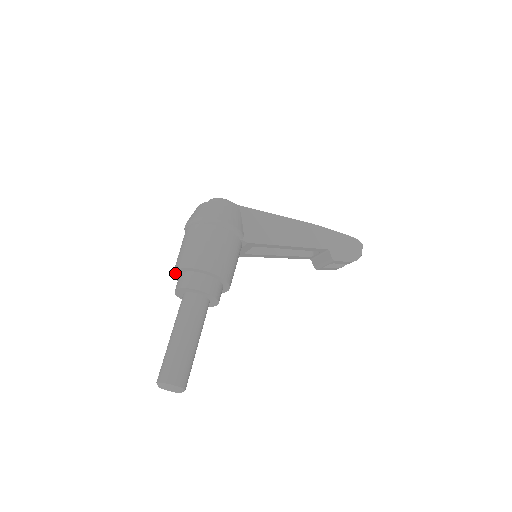
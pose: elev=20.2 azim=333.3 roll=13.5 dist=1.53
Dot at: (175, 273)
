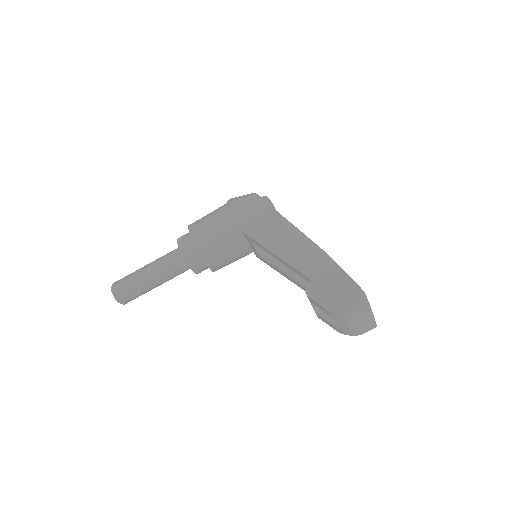
Dot at: occluded
